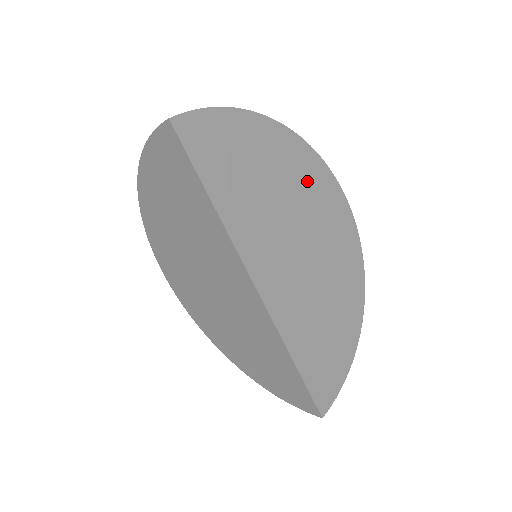
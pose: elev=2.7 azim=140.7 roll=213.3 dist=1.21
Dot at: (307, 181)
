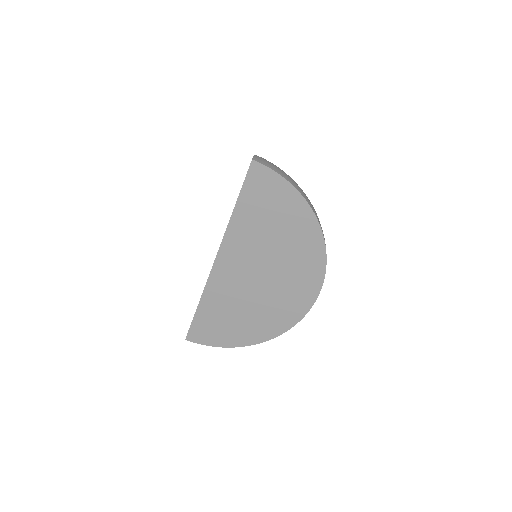
Dot at: (302, 260)
